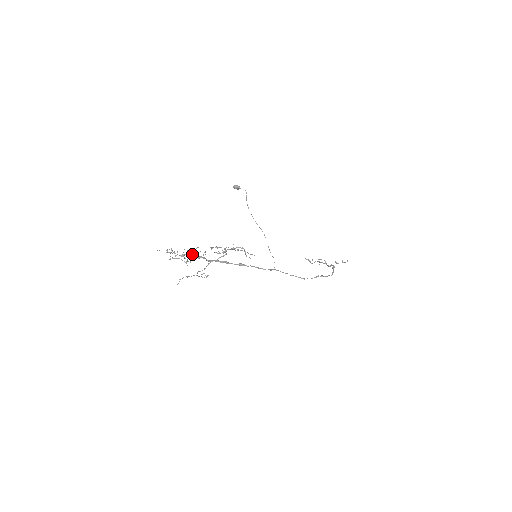
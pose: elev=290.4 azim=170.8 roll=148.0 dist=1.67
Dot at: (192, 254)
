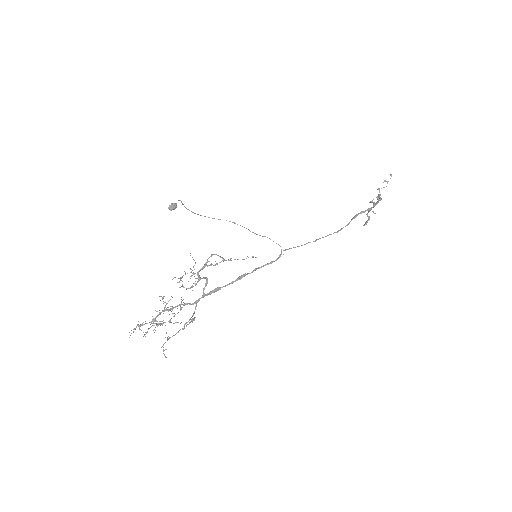
Dot at: (164, 310)
